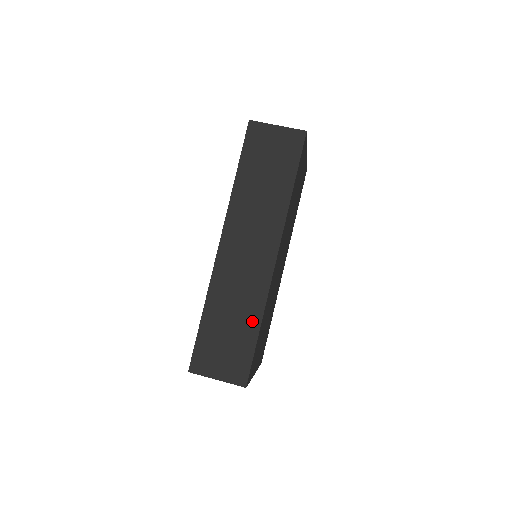
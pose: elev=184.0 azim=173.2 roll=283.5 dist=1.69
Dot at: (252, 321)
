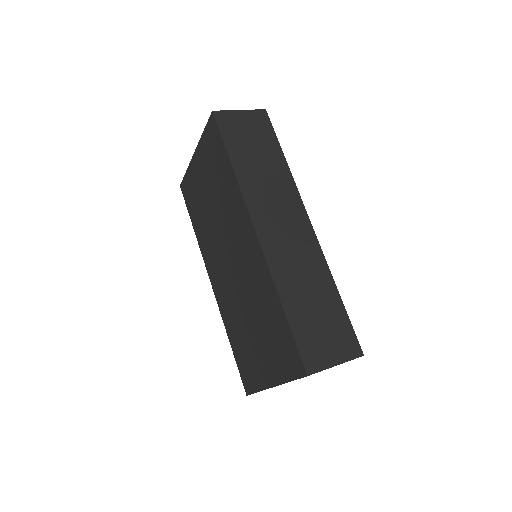
Dot at: (328, 289)
